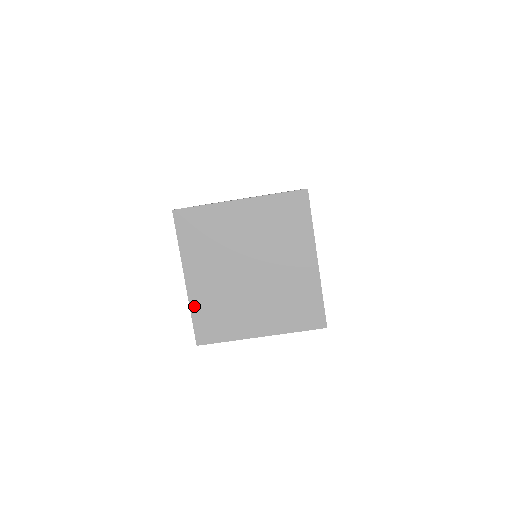
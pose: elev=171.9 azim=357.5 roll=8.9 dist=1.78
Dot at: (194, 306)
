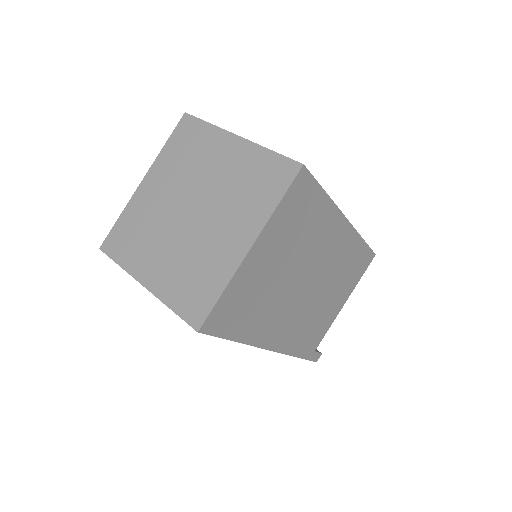
Dot at: (127, 210)
